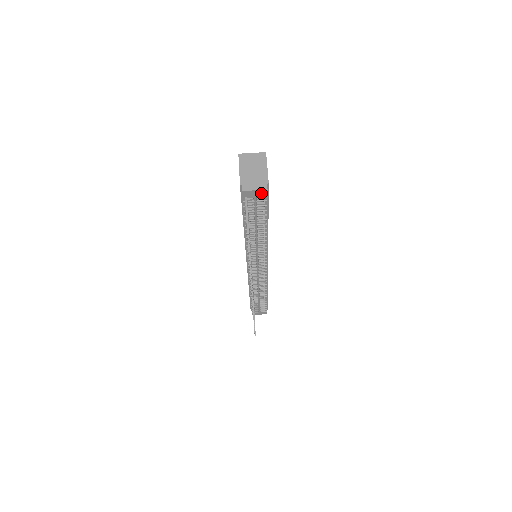
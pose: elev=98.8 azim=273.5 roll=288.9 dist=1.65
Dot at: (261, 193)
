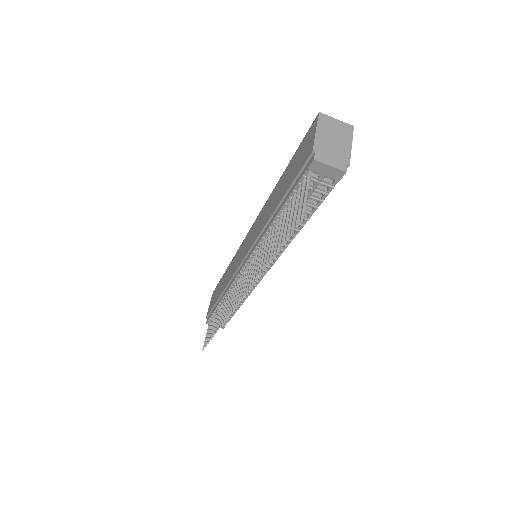
Dot at: (335, 174)
